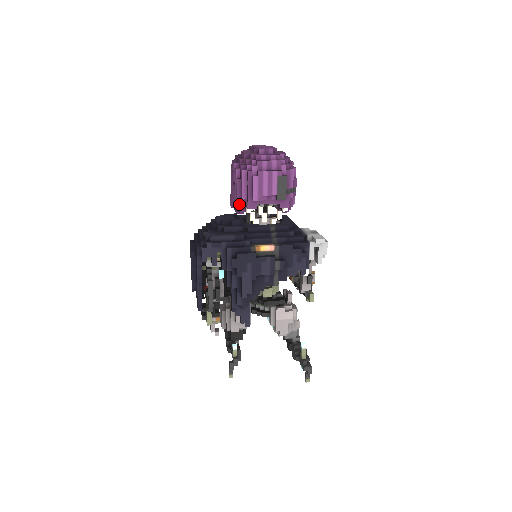
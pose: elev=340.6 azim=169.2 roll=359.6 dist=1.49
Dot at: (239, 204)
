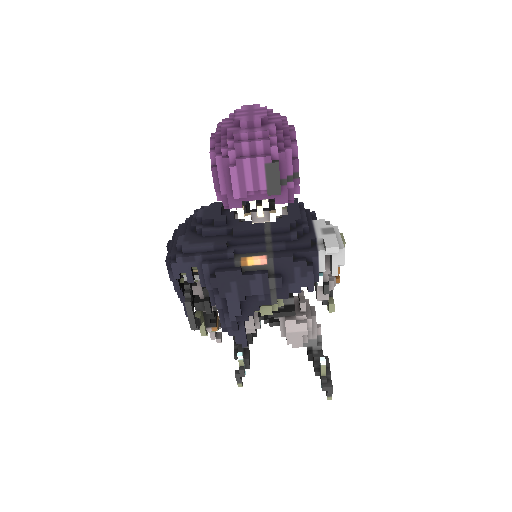
Dot at: (221, 198)
